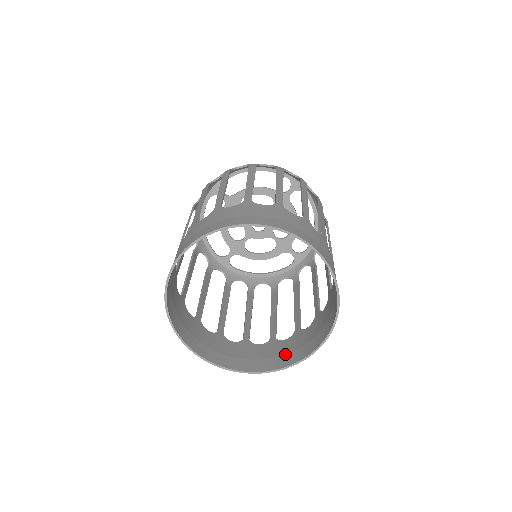
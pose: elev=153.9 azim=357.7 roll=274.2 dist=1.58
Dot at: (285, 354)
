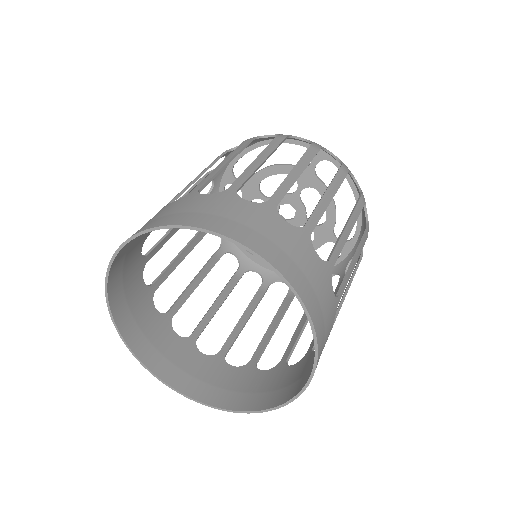
Dot at: (282, 387)
